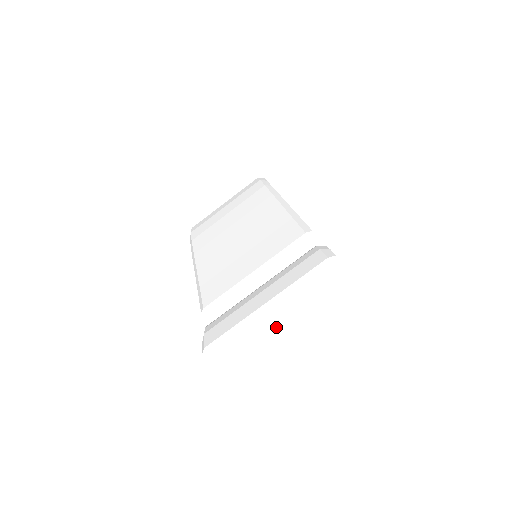
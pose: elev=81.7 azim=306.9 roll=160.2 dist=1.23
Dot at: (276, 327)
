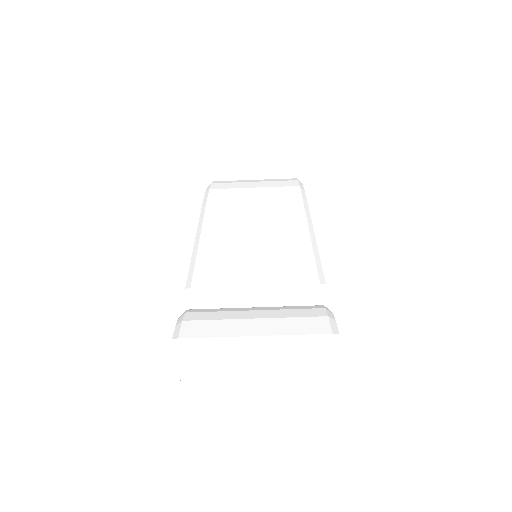
Dot at: (249, 357)
